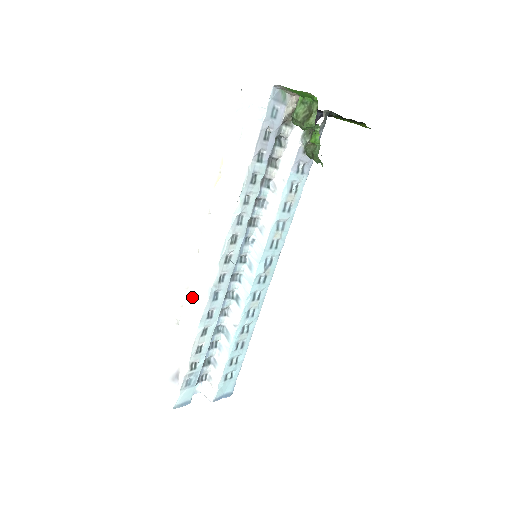
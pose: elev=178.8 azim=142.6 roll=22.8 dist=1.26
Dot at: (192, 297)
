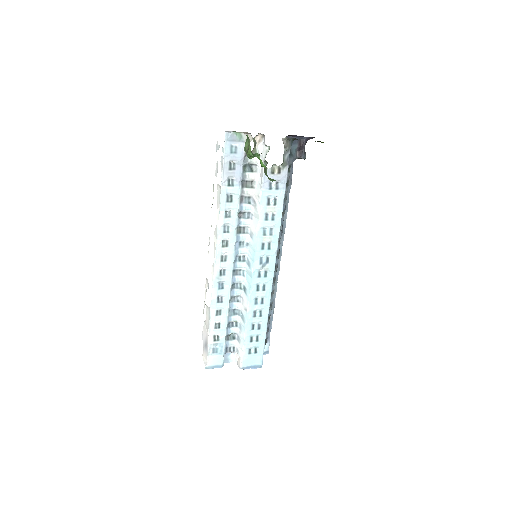
Dot at: (208, 287)
